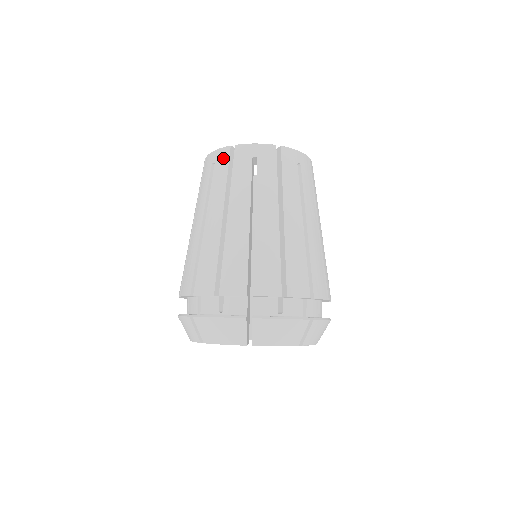
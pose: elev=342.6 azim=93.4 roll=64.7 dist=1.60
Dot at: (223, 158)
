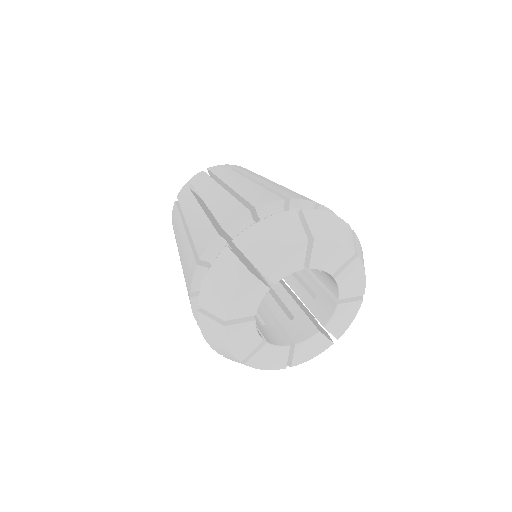
Dot at: (199, 176)
